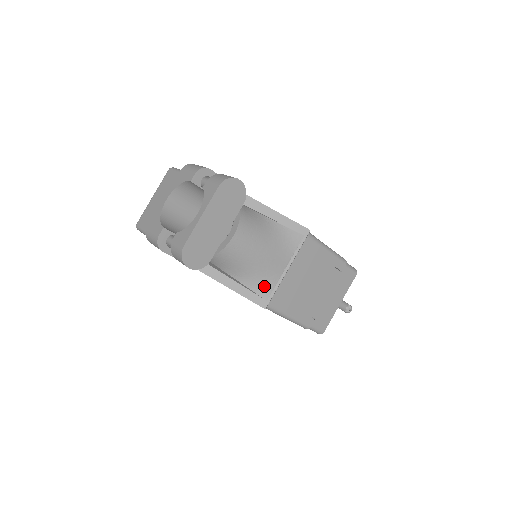
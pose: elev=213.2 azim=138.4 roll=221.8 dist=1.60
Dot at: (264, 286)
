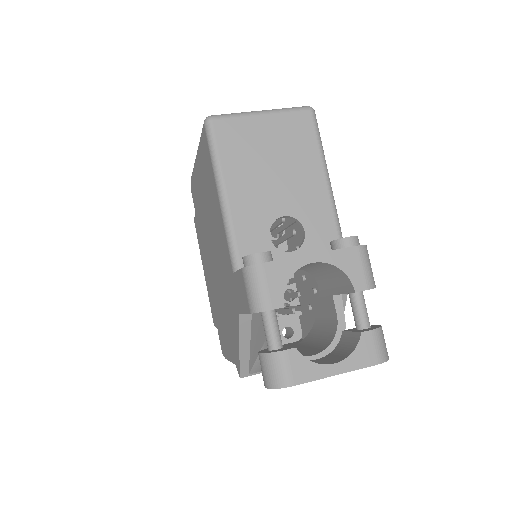
Dot at: occluded
